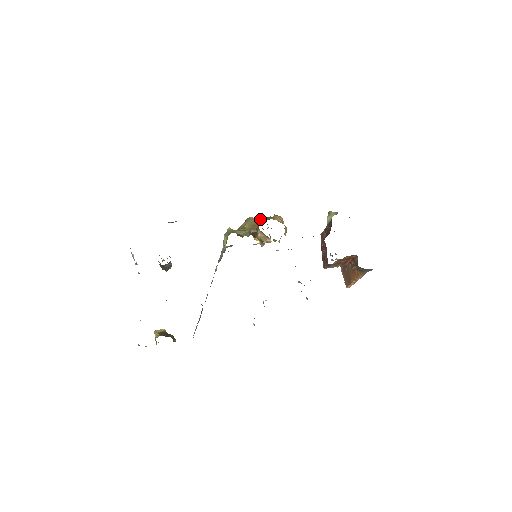
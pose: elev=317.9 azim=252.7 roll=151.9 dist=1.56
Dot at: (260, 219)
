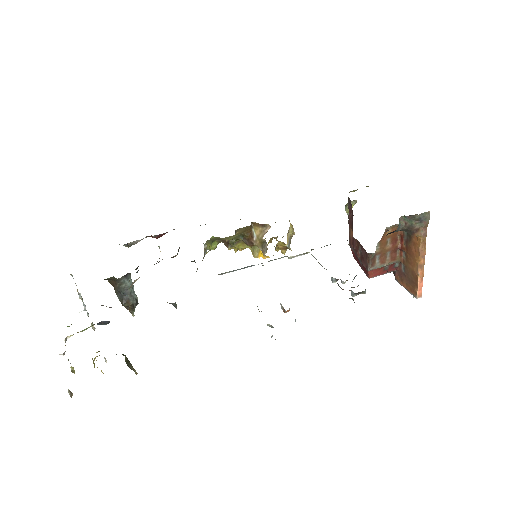
Dot at: occluded
